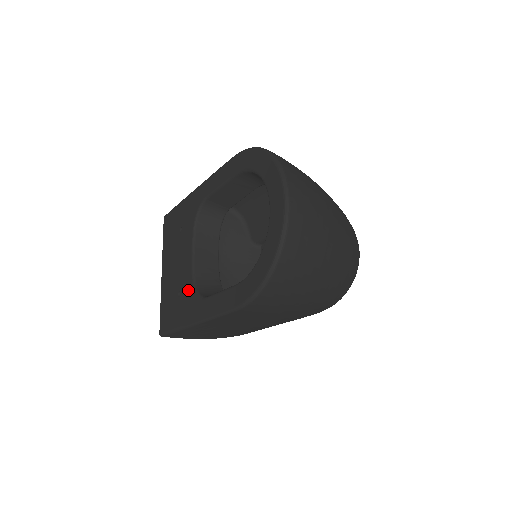
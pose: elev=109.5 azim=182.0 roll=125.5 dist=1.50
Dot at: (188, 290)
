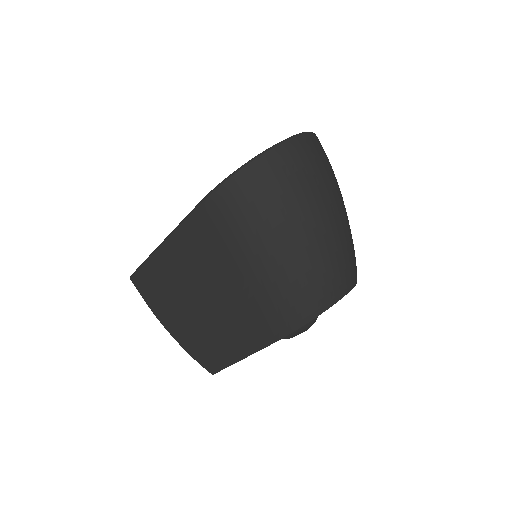
Dot at: occluded
